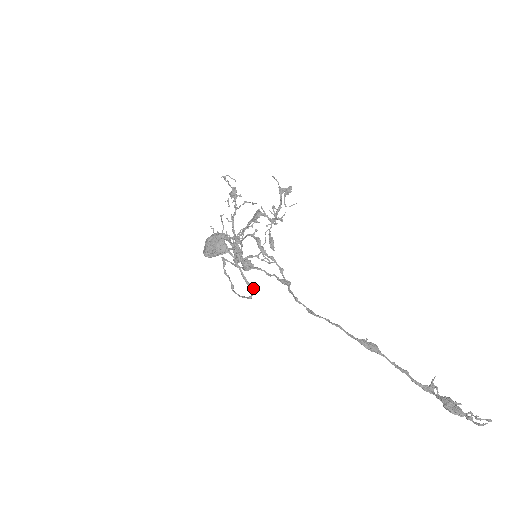
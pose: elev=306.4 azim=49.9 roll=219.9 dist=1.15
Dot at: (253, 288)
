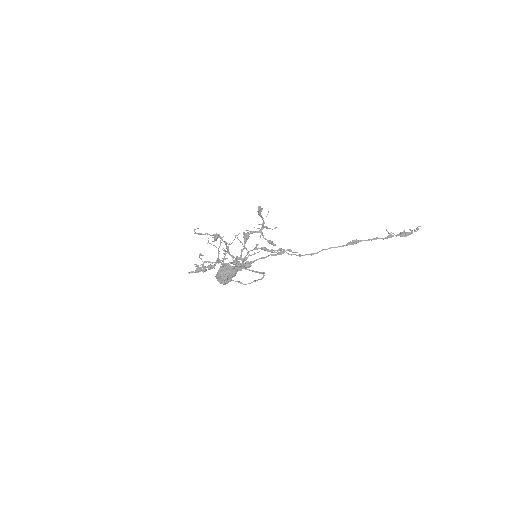
Dot at: (264, 272)
